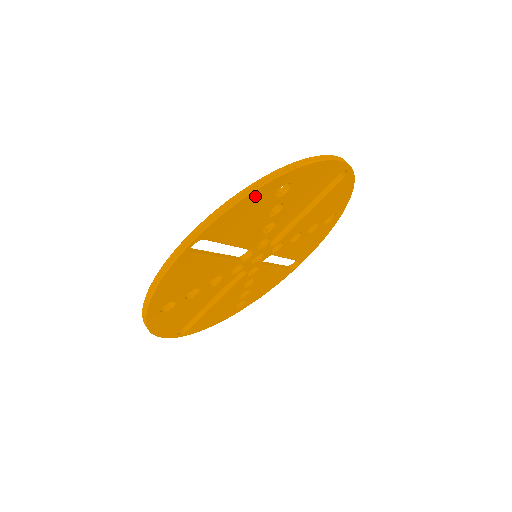
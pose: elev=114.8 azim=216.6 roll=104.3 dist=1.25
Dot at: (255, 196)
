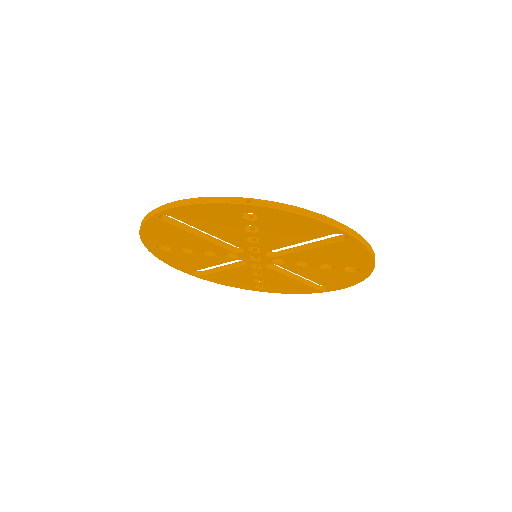
Dot at: (213, 207)
